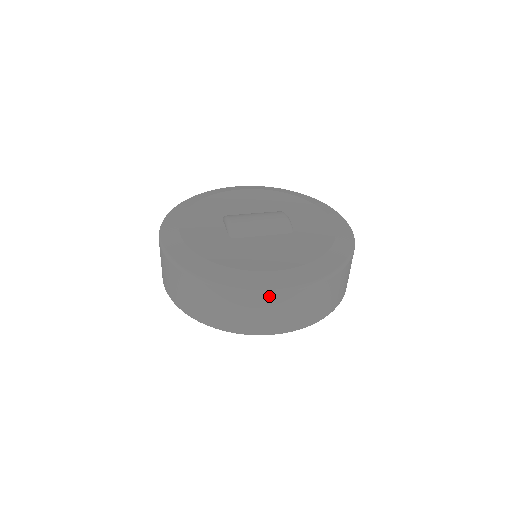
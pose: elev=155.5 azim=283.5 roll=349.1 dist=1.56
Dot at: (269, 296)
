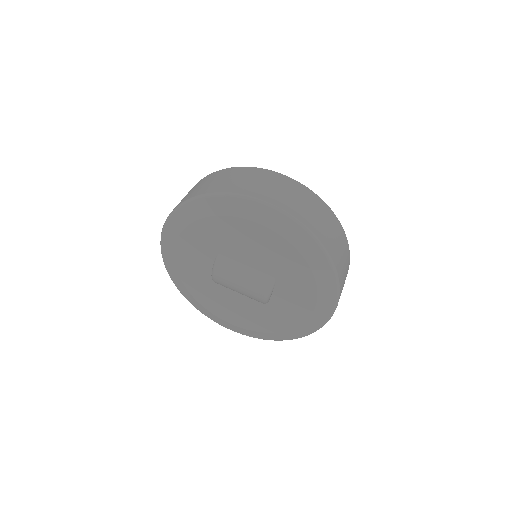
Dot at: occluded
